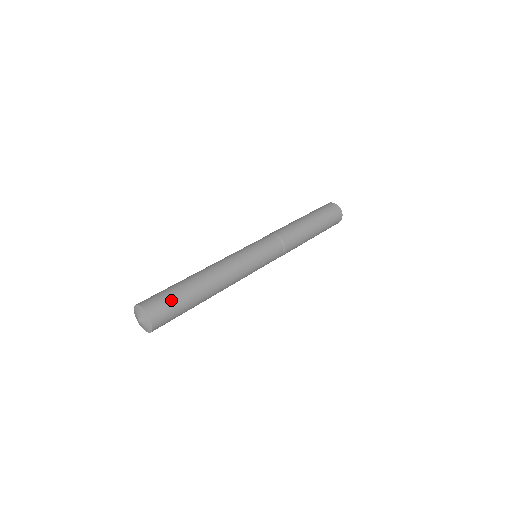
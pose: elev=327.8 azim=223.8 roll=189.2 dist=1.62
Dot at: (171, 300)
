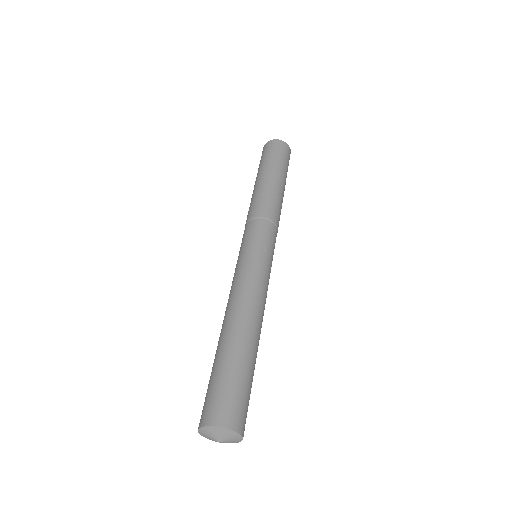
Dot at: (228, 386)
